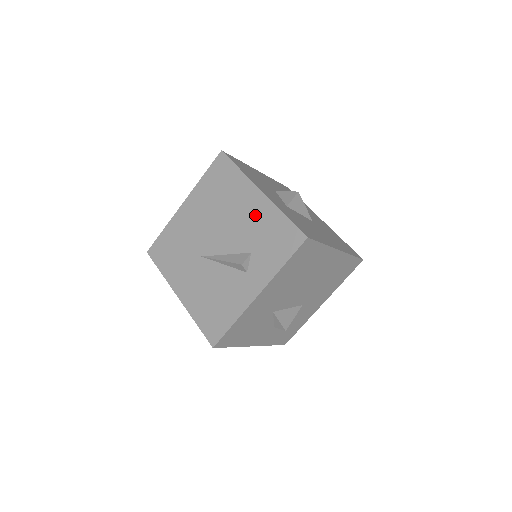
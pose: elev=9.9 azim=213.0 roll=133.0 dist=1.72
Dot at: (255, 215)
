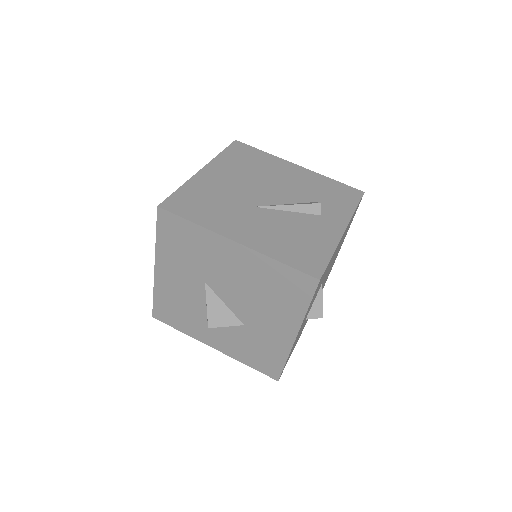
Dot at: (303, 179)
